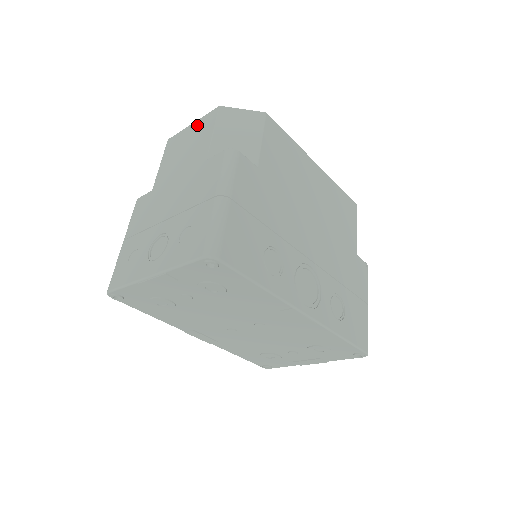
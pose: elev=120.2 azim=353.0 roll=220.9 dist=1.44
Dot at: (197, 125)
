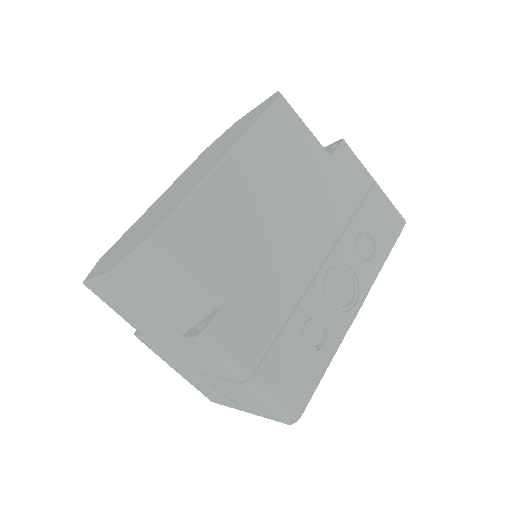
Dot at: (107, 287)
